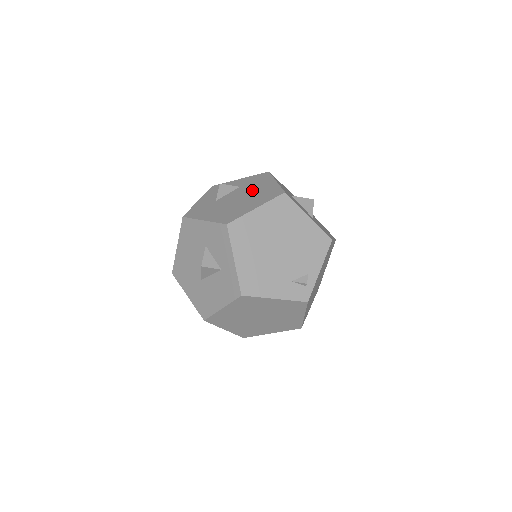
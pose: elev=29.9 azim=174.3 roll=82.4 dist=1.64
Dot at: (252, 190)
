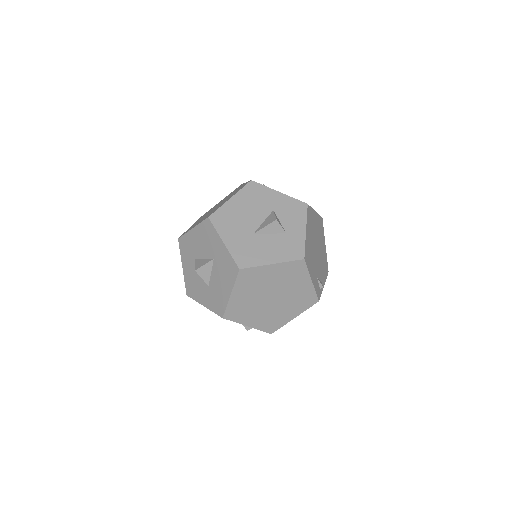
Dot at: occluded
